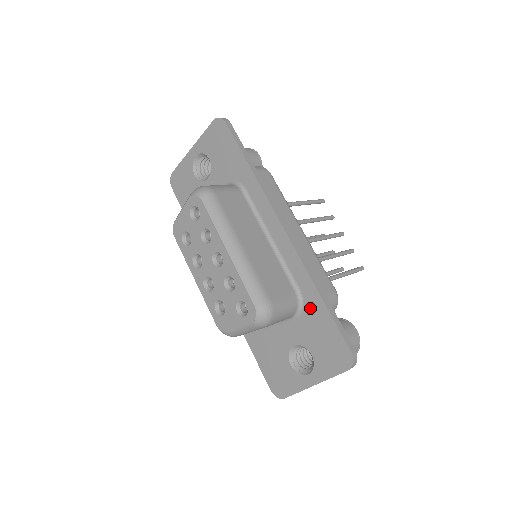
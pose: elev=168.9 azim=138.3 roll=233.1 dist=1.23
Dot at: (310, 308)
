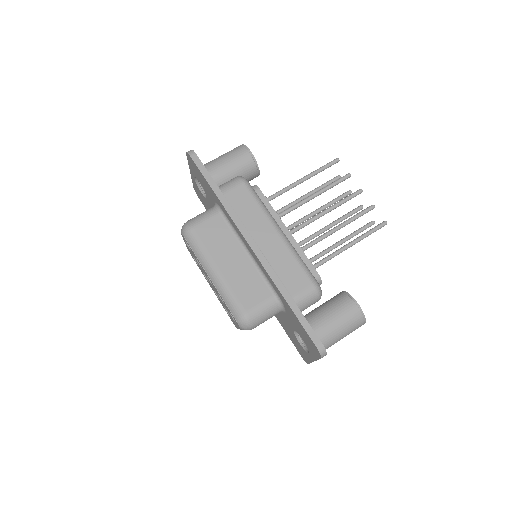
Dot at: (286, 307)
